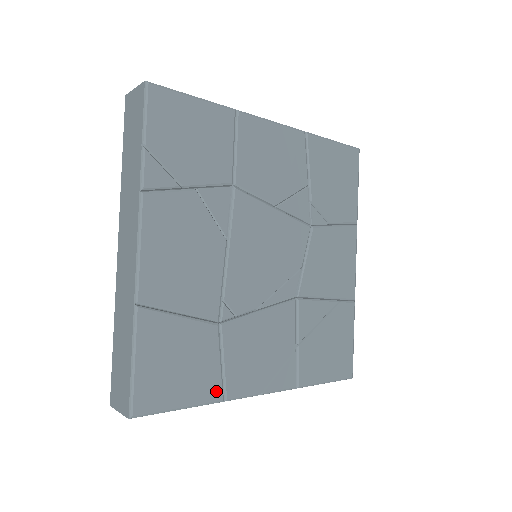
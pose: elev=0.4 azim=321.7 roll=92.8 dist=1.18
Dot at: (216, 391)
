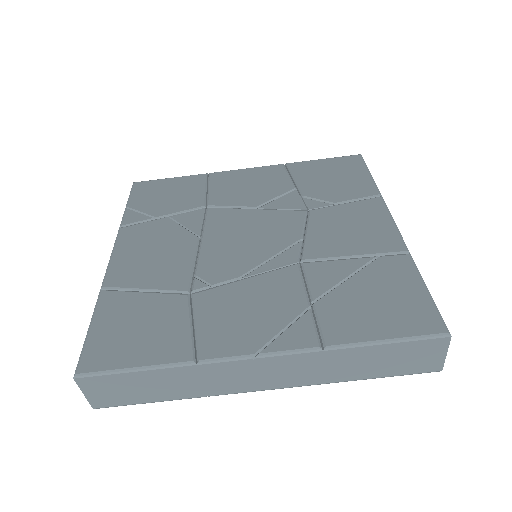
Dot at: (184, 352)
